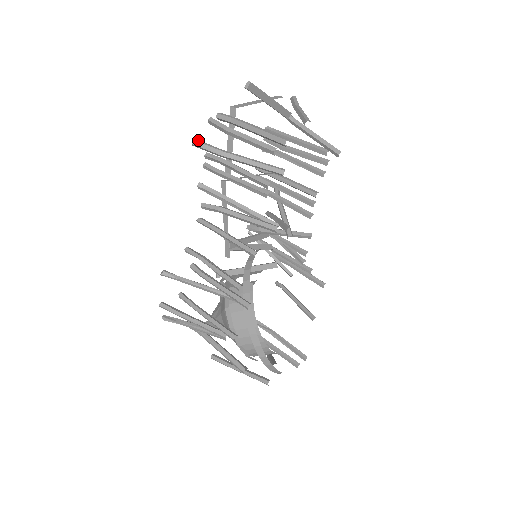
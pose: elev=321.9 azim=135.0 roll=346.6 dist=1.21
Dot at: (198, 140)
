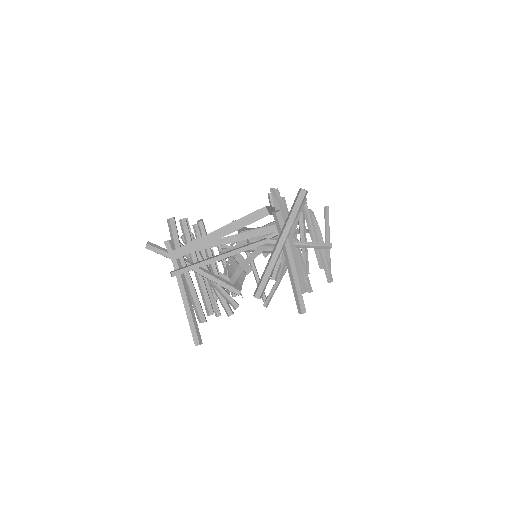
Dot at: (151, 247)
